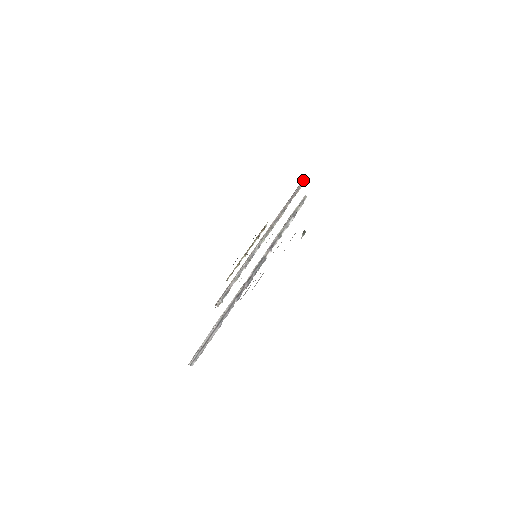
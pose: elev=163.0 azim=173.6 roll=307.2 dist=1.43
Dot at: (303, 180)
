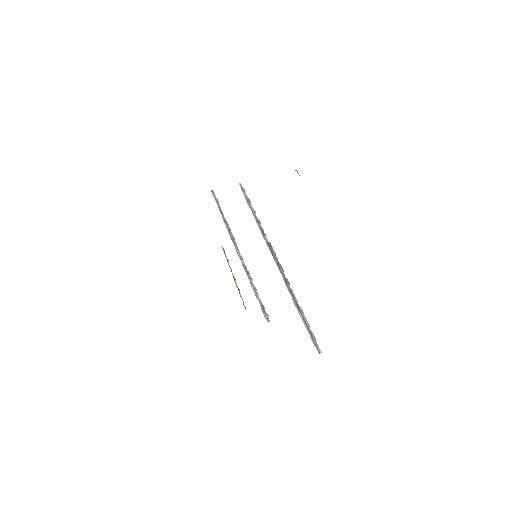
Dot at: occluded
